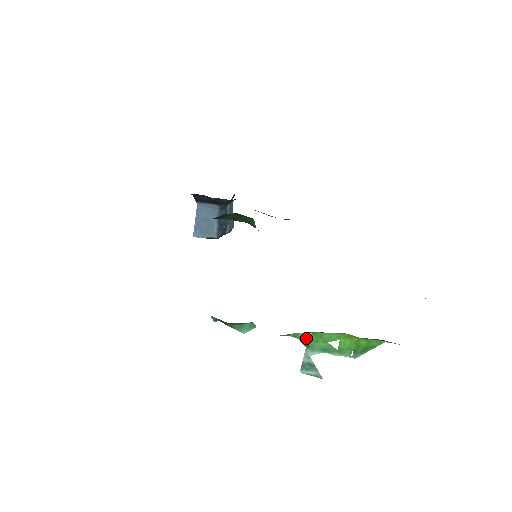
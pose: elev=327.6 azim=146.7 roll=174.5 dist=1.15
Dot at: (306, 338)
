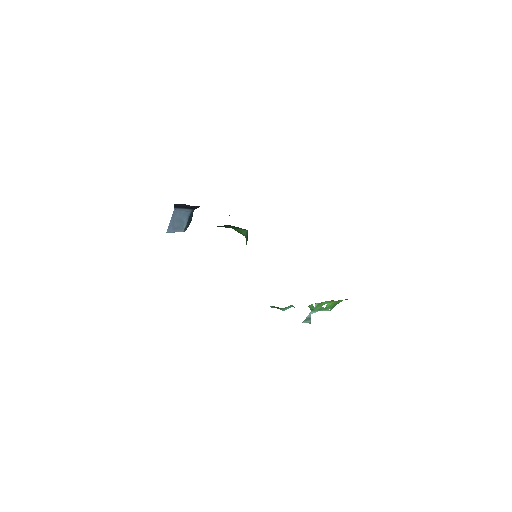
Dot at: (313, 306)
